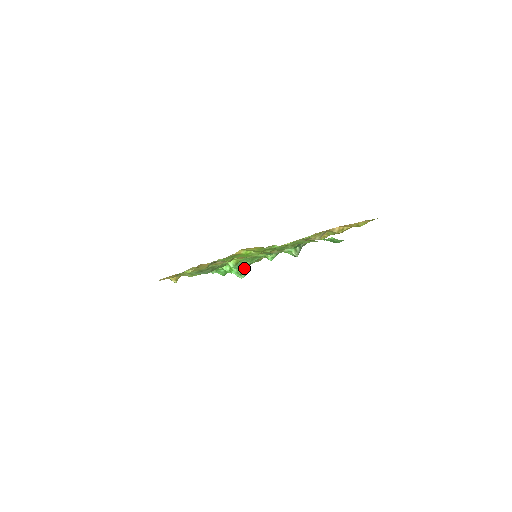
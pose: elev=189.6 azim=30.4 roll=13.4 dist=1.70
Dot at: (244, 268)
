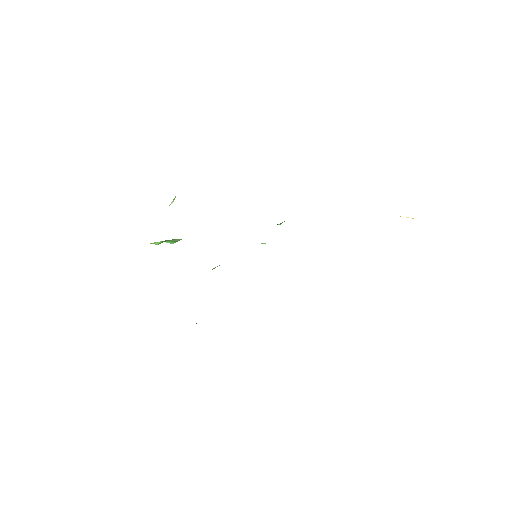
Dot at: occluded
